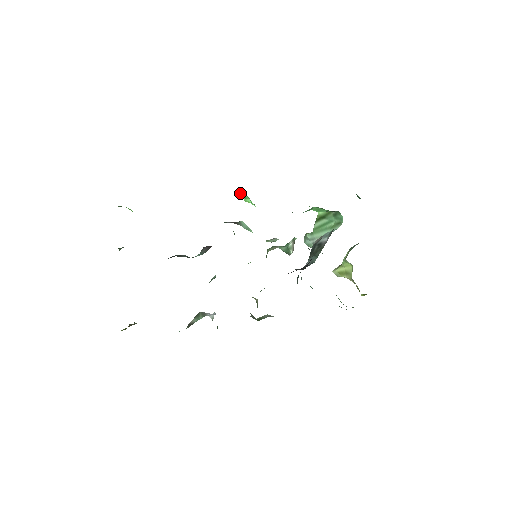
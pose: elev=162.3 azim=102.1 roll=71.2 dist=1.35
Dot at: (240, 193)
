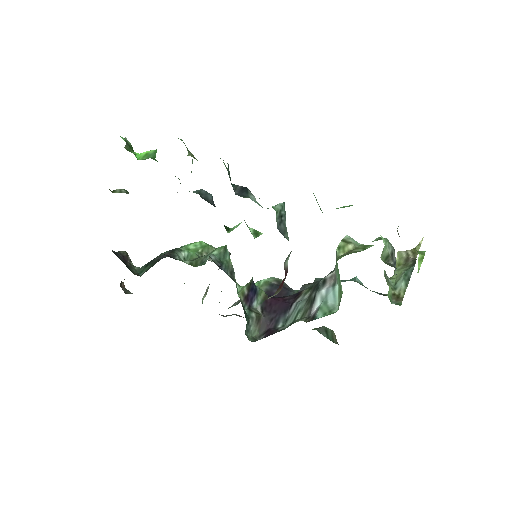
Dot at: occluded
